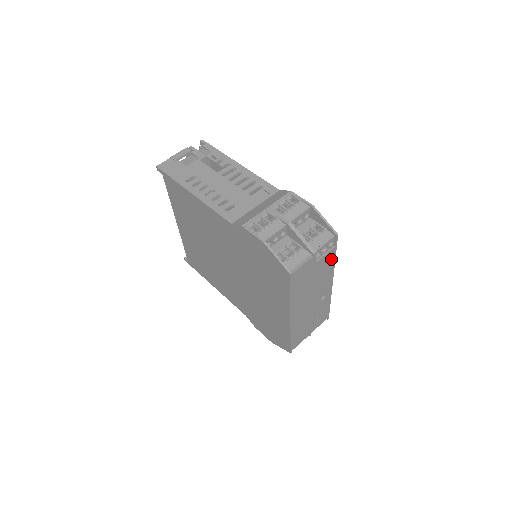
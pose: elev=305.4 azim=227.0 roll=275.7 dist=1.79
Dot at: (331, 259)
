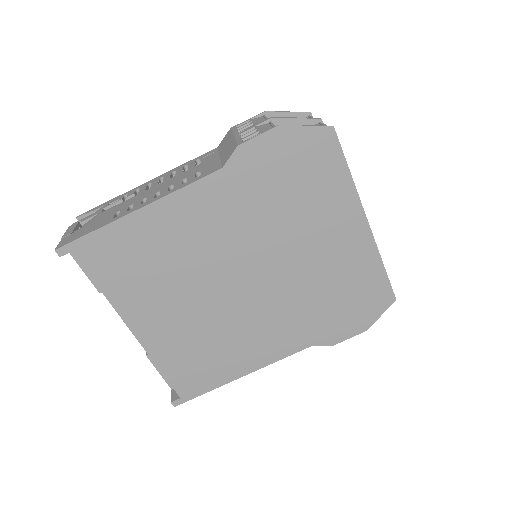
Dot at: occluded
